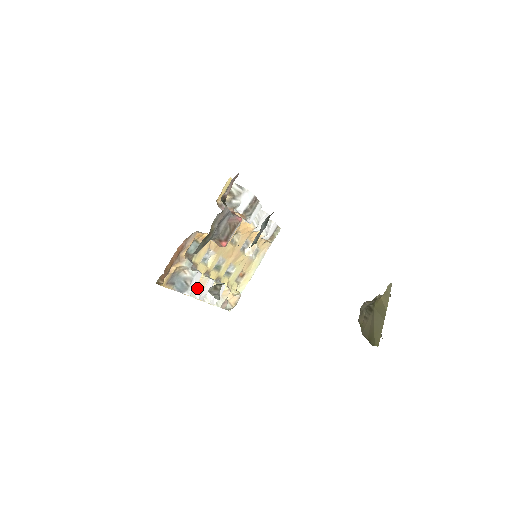
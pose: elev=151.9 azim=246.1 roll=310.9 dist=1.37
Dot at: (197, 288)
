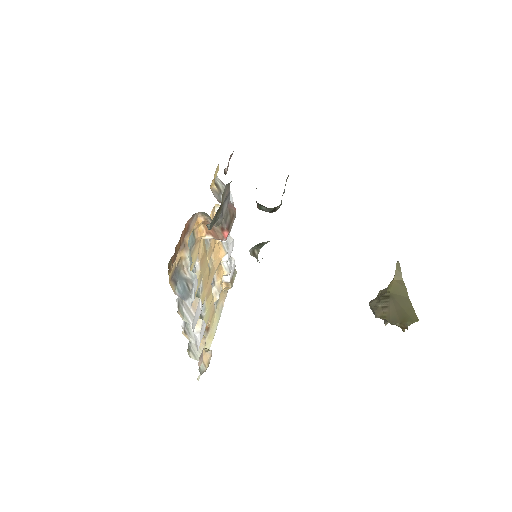
Dot at: (188, 310)
